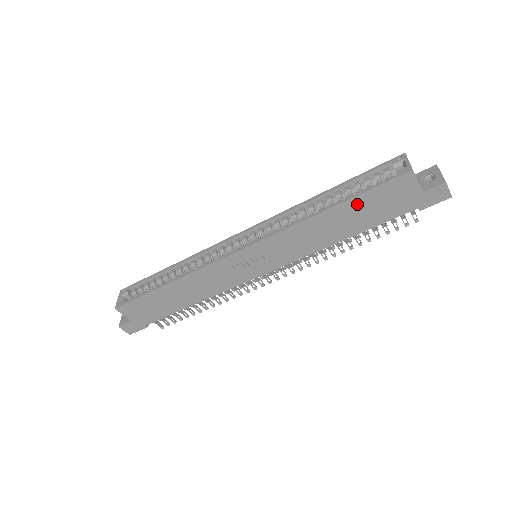
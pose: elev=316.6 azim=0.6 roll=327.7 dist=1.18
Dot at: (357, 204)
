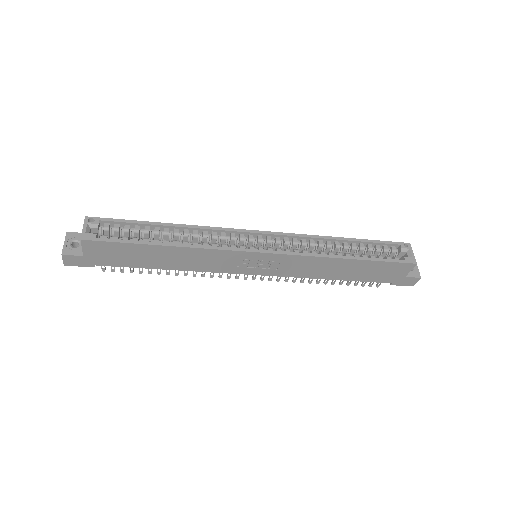
Dot at: (368, 265)
